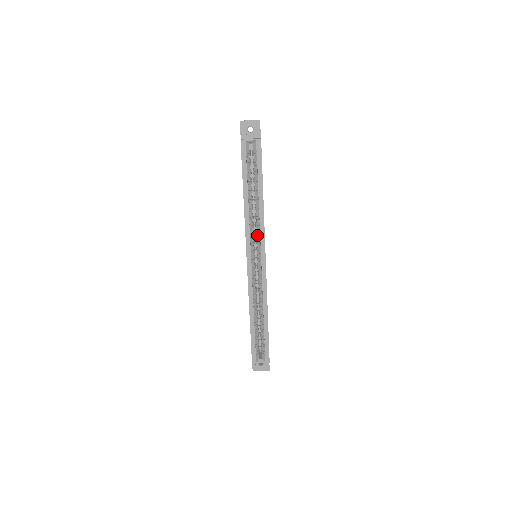
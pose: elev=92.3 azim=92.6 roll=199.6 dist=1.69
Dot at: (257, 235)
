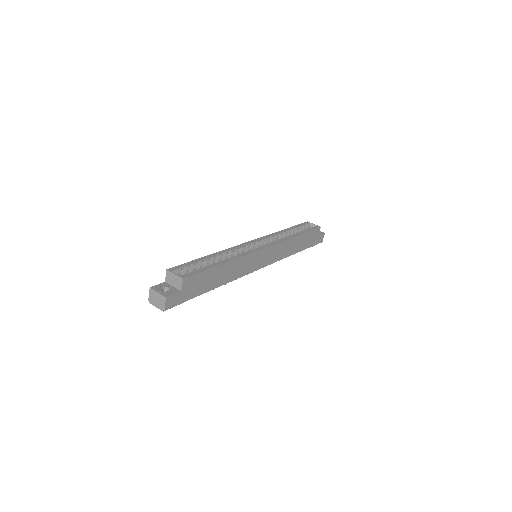
Dot at: occluded
